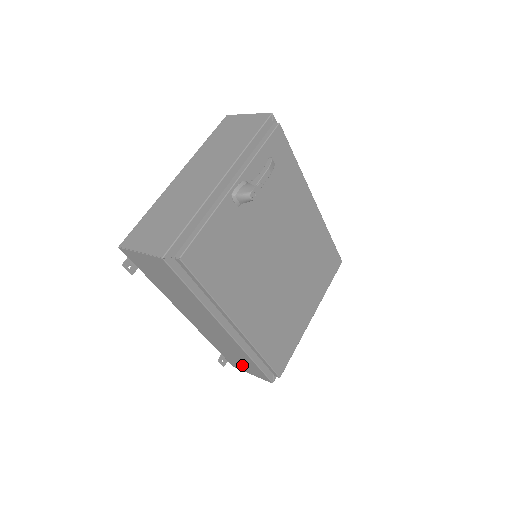
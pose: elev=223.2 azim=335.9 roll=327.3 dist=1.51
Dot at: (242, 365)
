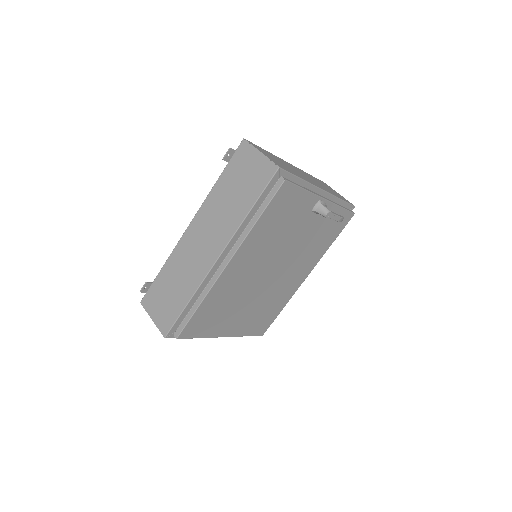
Dot at: (160, 303)
